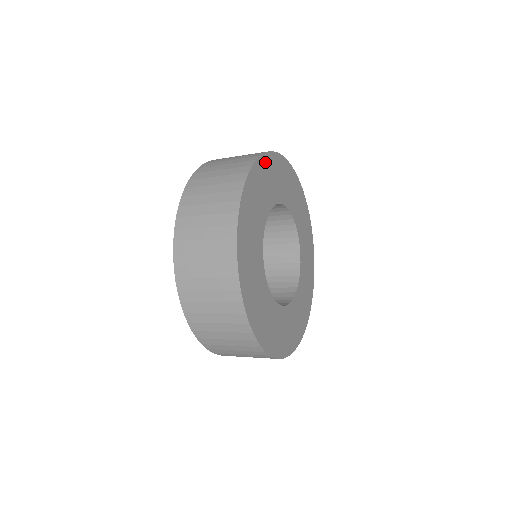
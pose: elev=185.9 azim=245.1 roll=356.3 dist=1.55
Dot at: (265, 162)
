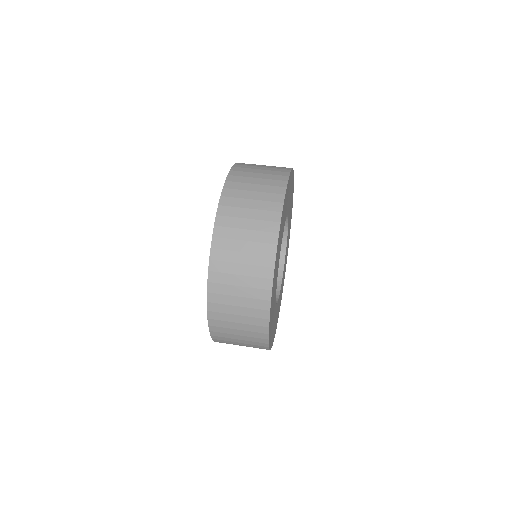
Dot at: (291, 176)
